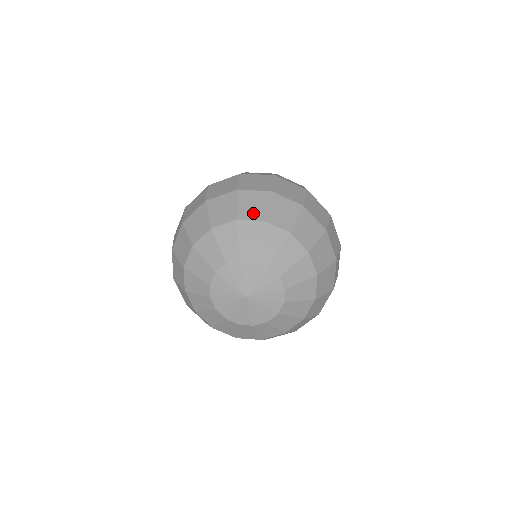
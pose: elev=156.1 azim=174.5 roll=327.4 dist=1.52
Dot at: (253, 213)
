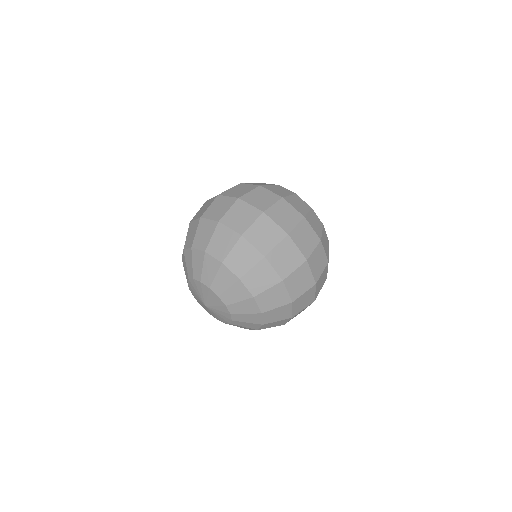
Dot at: (218, 251)
